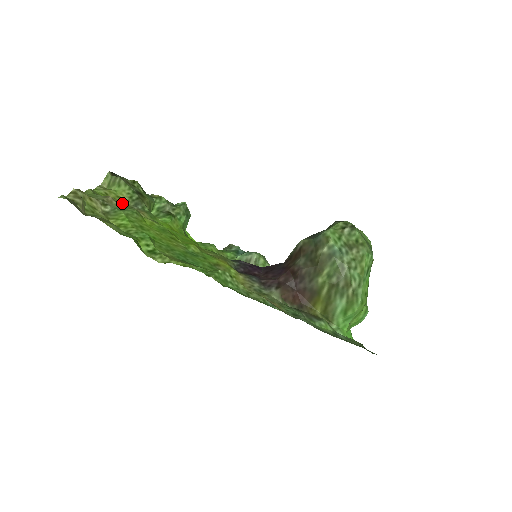
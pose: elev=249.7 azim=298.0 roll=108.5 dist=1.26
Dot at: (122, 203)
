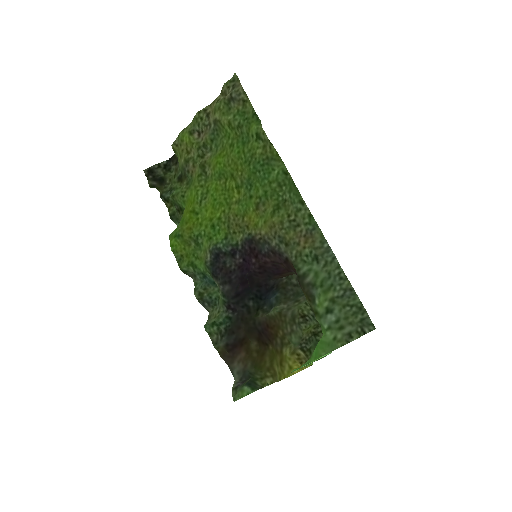
Dot at: (193, 152)
